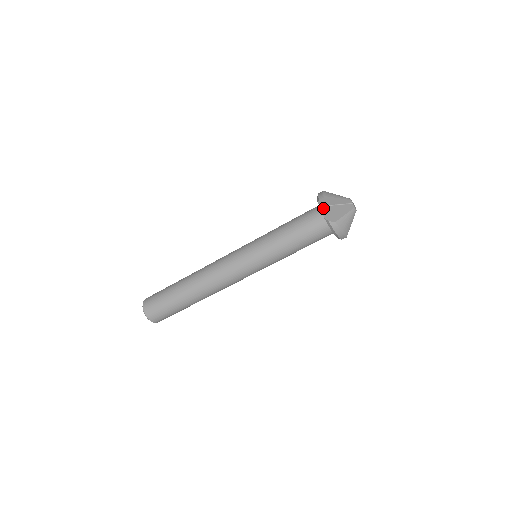
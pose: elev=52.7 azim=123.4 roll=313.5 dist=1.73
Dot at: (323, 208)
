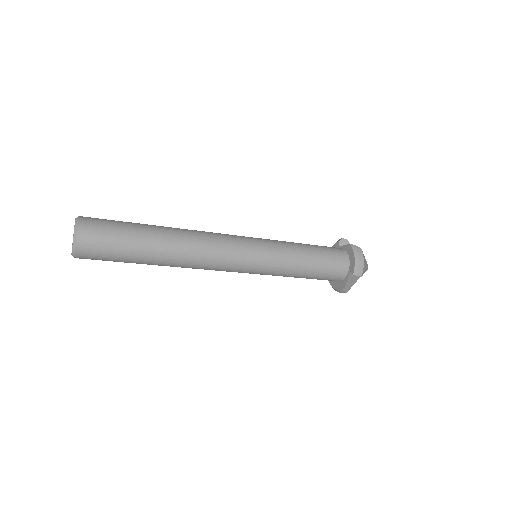
Dot at: (350, 275)
